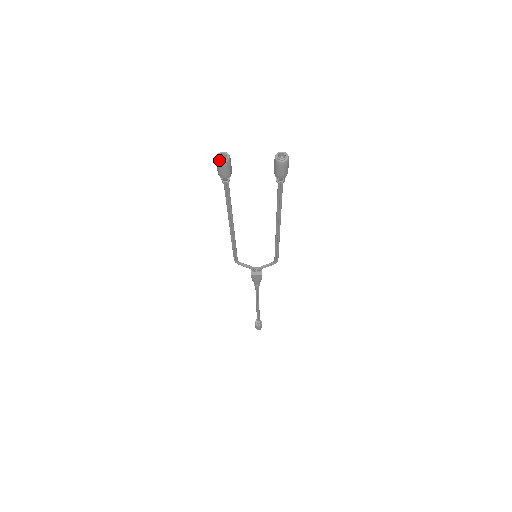
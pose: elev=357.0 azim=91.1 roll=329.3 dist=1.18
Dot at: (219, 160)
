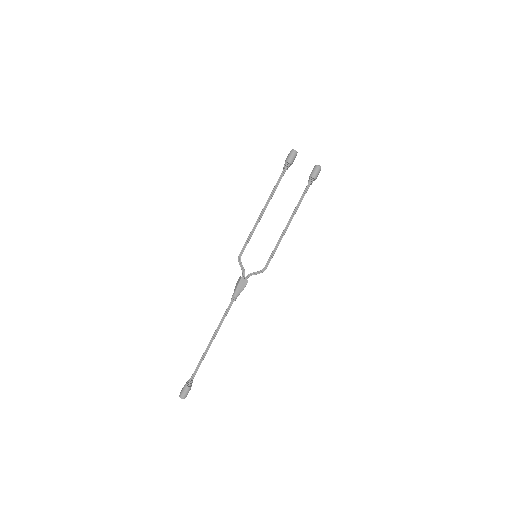
Dot at: (294, 150)
